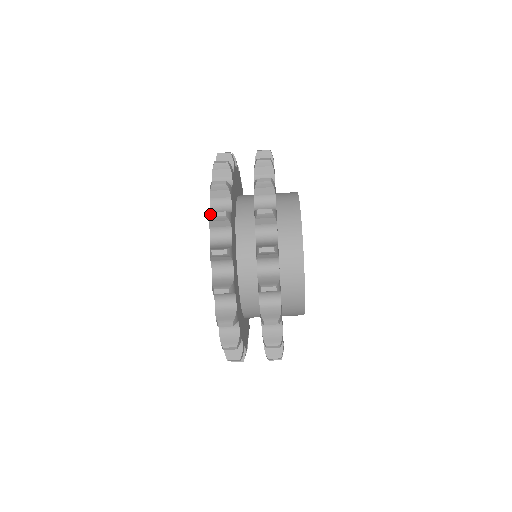
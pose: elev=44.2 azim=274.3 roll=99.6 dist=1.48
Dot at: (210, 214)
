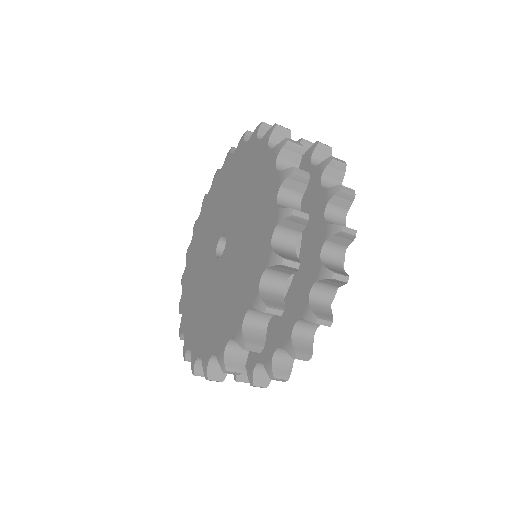
Dot at: (293, 168)
